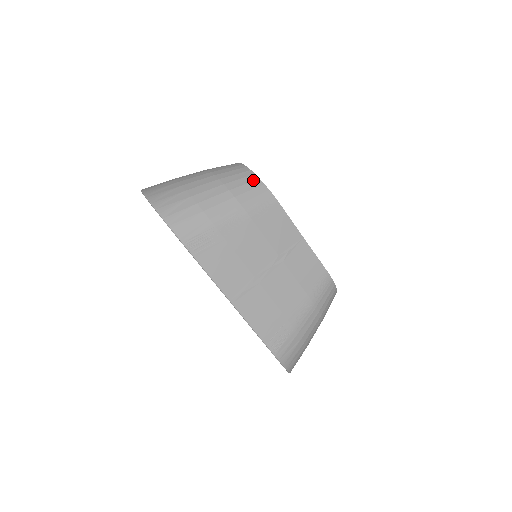
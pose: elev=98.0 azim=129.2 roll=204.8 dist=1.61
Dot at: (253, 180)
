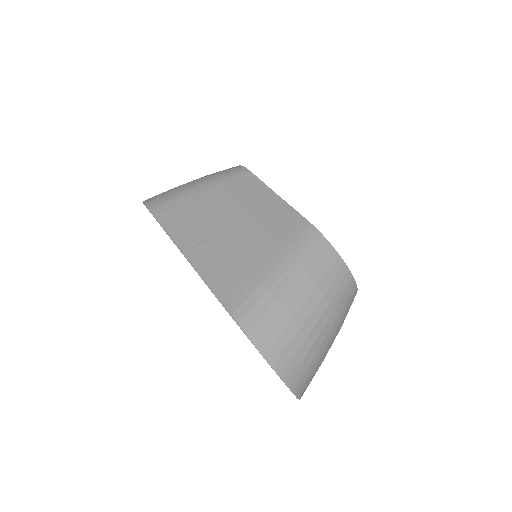
Dot at: (232, 167)
